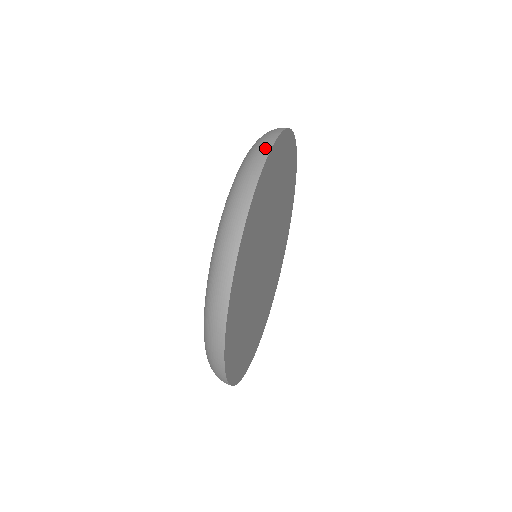
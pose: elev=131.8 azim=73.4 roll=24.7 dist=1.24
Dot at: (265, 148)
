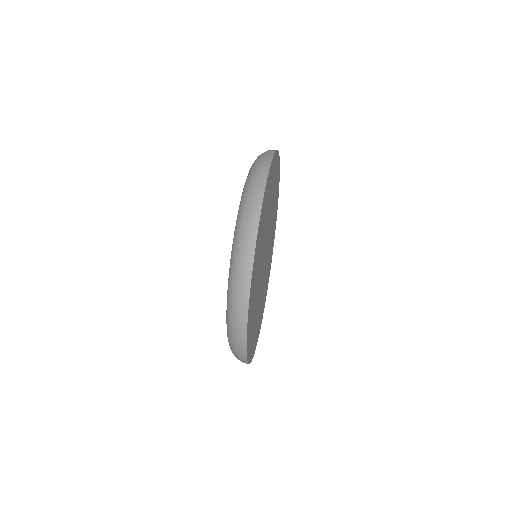
Dot at: (245, 283)
